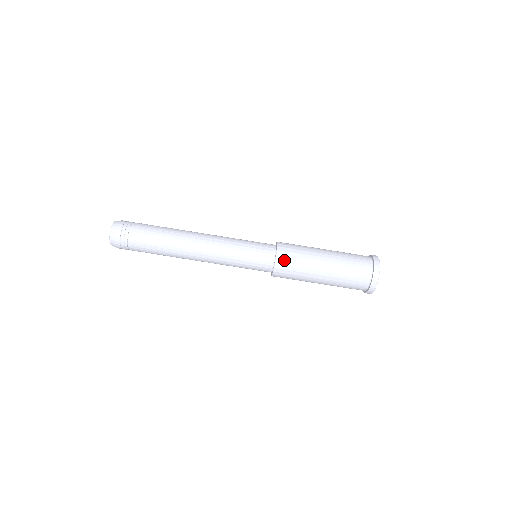
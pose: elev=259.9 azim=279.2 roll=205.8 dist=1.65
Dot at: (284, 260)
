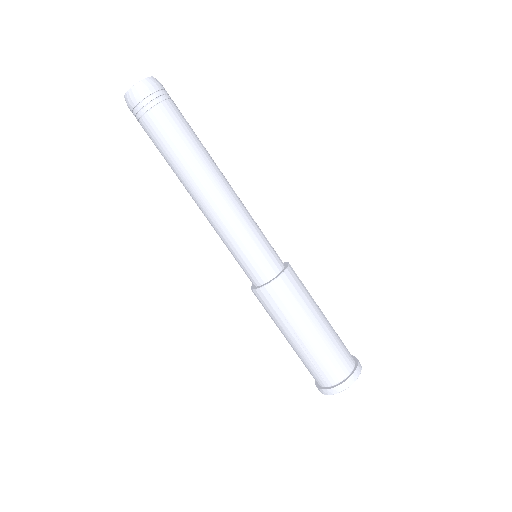
Dot at: (266, 297)
